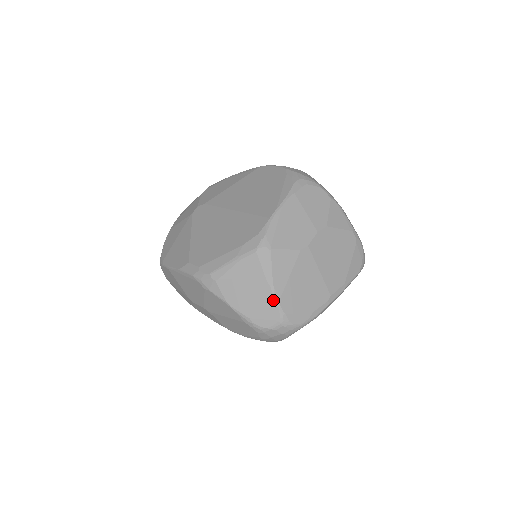
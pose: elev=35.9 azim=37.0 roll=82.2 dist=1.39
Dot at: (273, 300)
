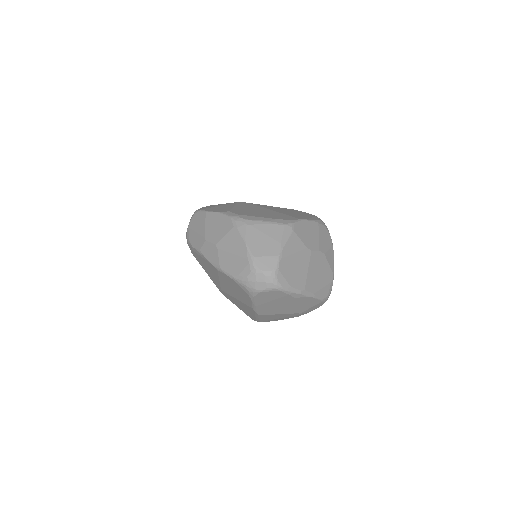
Dot at: (277, 256)
